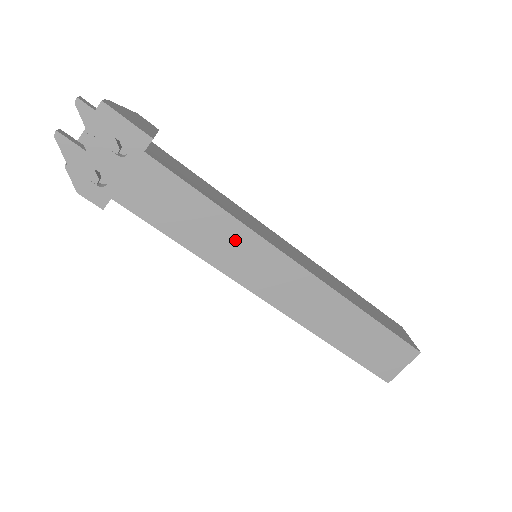
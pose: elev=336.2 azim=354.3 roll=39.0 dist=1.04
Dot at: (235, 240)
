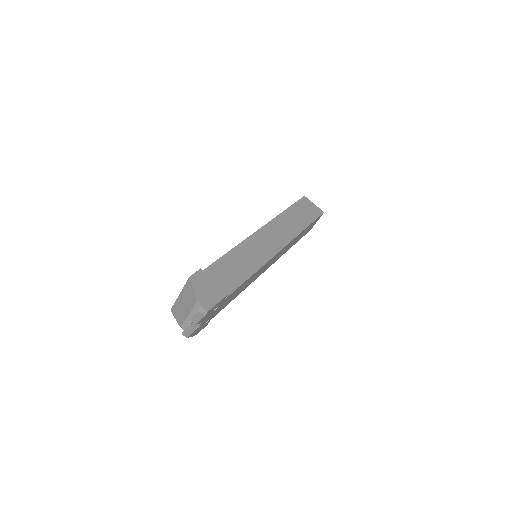
Dot at: occluded
